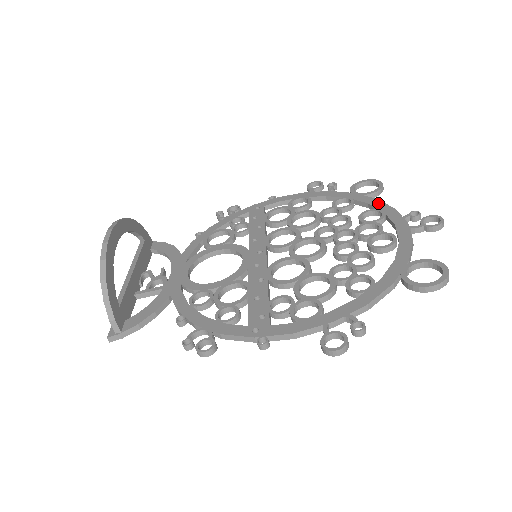
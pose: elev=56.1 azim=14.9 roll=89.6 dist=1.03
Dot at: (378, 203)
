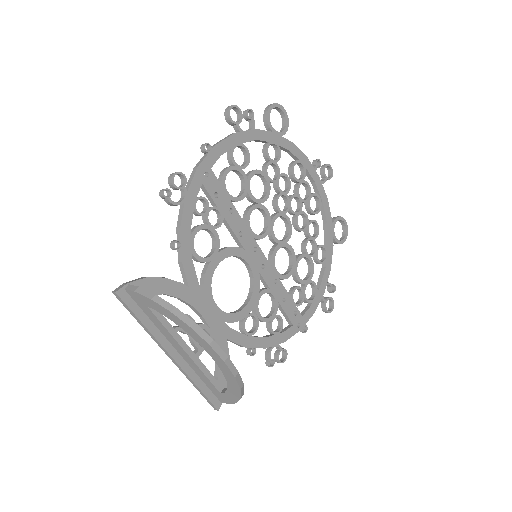
Dot at: (296, 151)
